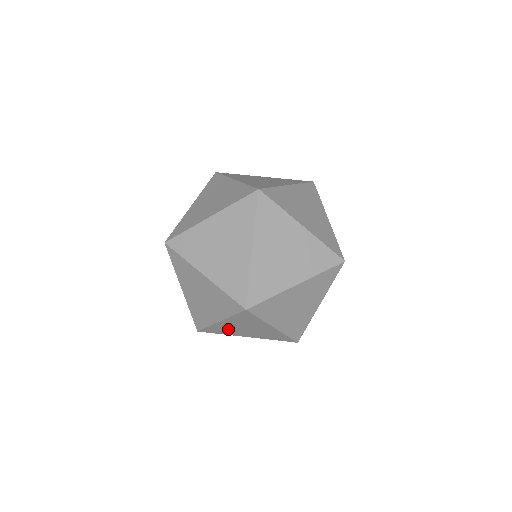
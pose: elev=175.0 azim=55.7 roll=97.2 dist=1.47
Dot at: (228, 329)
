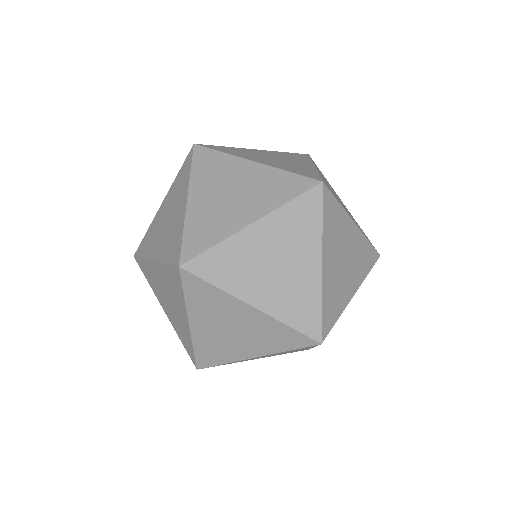
Dot at: (243, 262)
